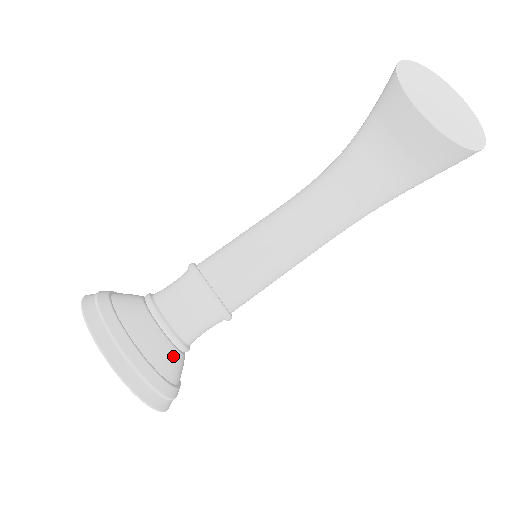
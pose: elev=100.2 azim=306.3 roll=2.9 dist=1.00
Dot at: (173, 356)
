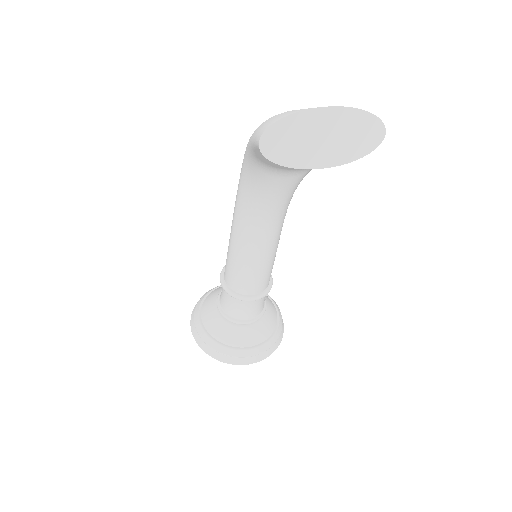
Dot at: (268, 316)
